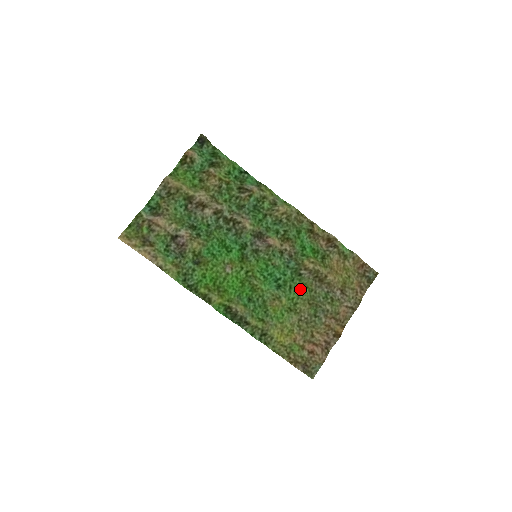
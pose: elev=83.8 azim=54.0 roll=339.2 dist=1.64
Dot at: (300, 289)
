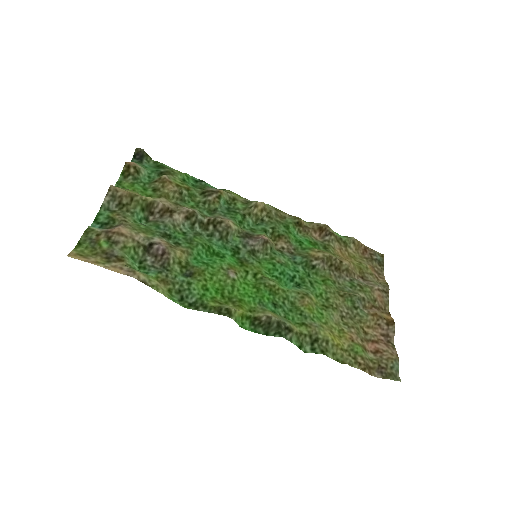
Dot at: (322, 283)
